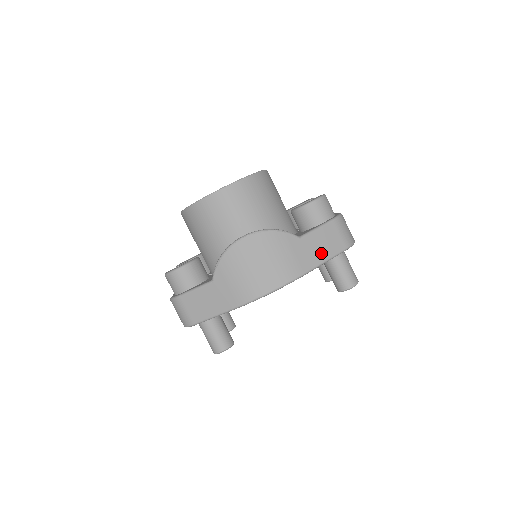
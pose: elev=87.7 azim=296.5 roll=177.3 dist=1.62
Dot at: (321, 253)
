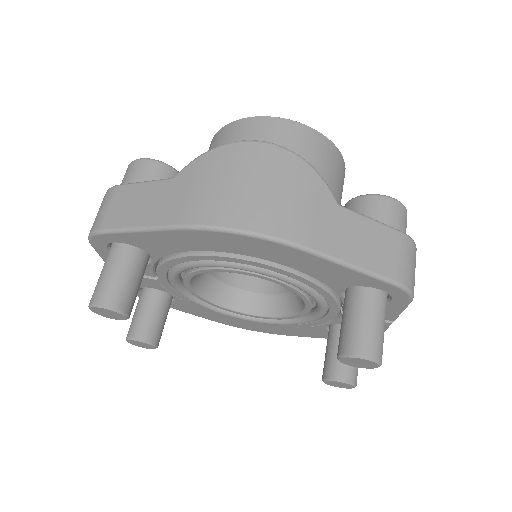
Dot at: (354, 250)
